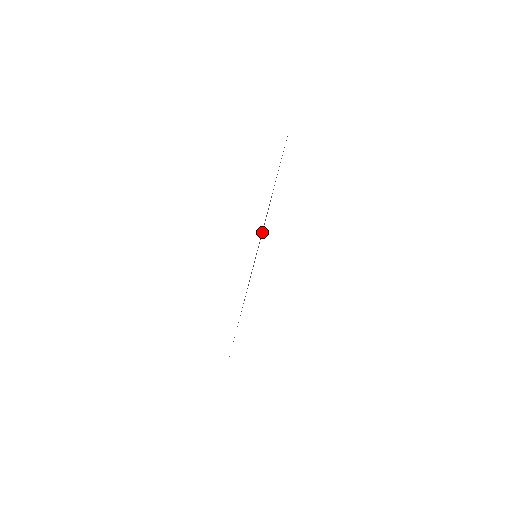
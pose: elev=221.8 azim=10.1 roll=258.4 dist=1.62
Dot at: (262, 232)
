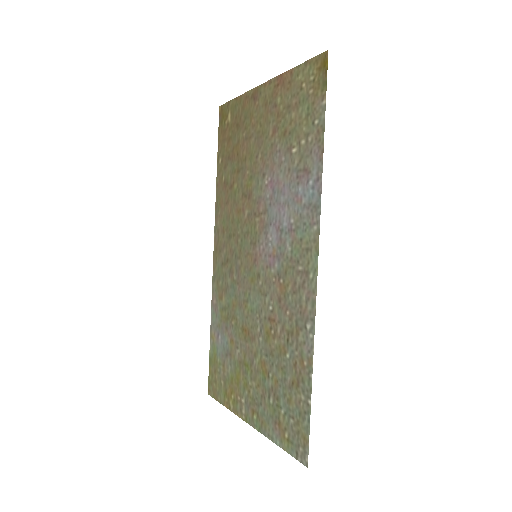
Dot at: (320, 96)
